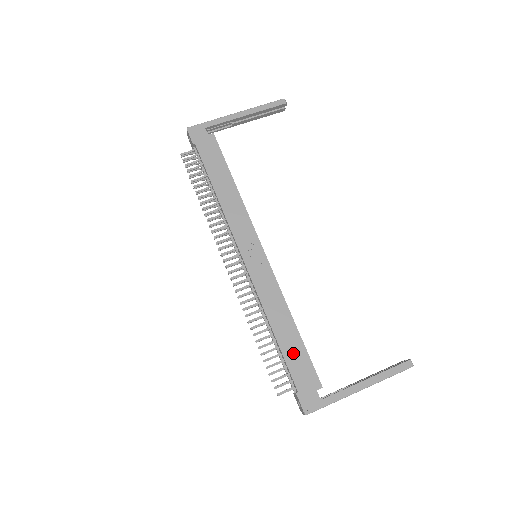
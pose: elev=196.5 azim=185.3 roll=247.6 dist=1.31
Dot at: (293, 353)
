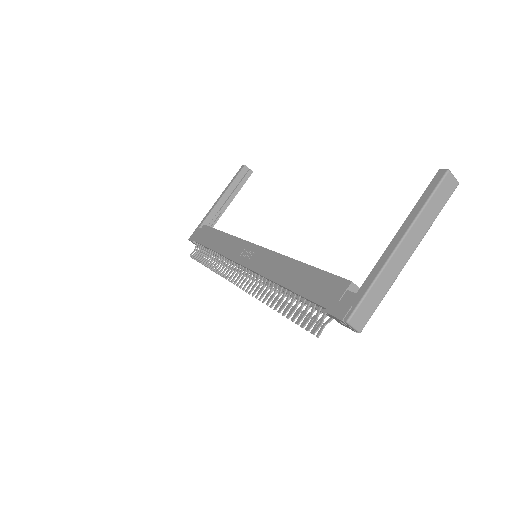
Dot at: (307, 283)
